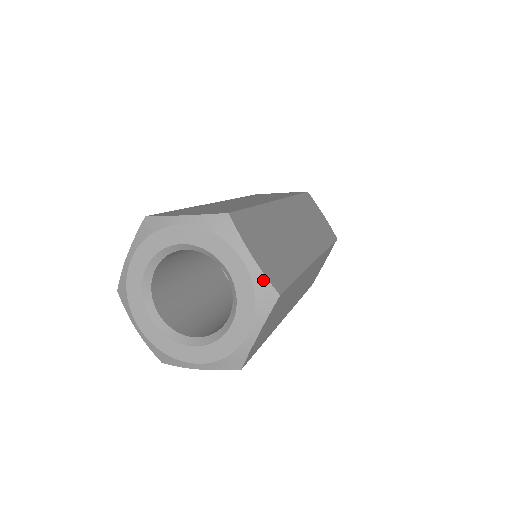
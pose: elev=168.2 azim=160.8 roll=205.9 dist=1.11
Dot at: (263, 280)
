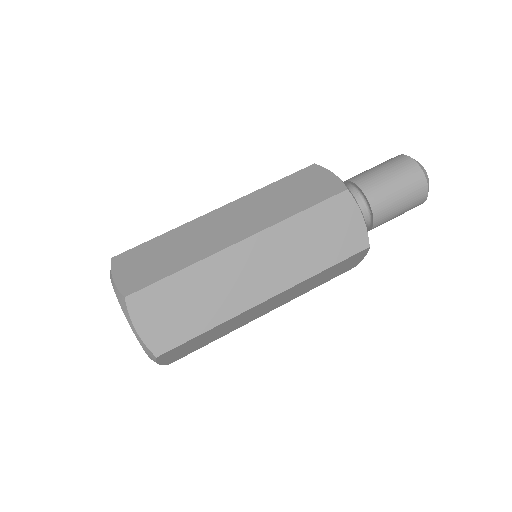
Dot at: occluded
